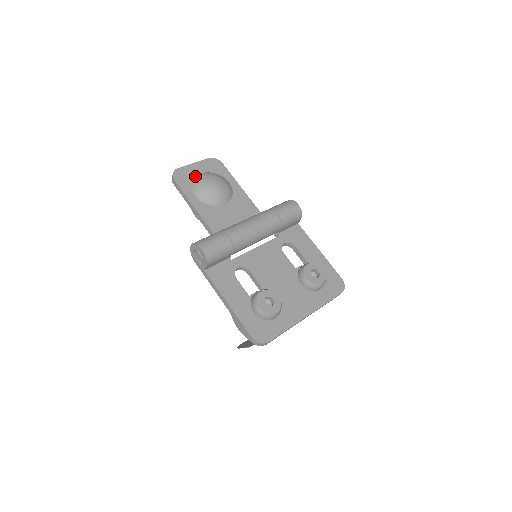
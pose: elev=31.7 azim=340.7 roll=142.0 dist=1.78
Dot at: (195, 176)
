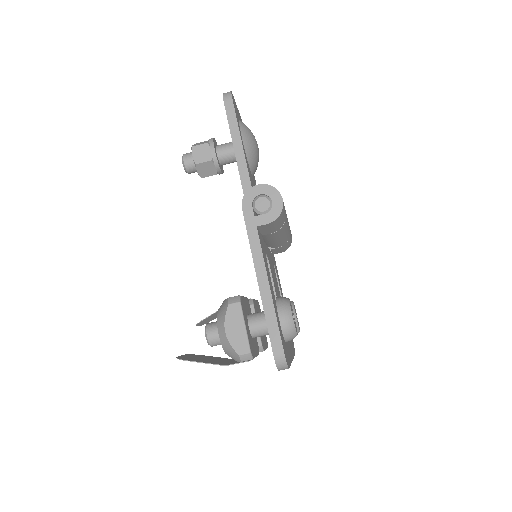
Dot at: occluded
